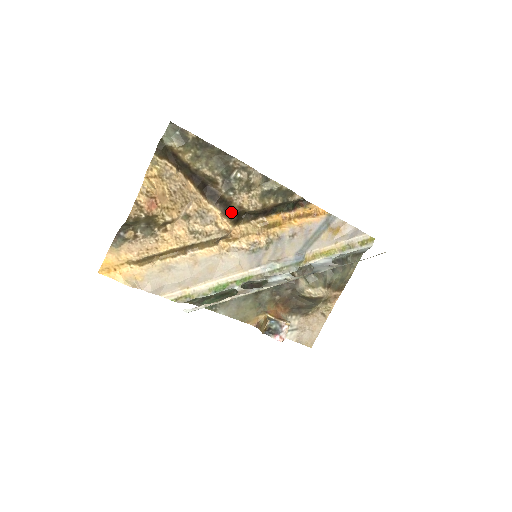
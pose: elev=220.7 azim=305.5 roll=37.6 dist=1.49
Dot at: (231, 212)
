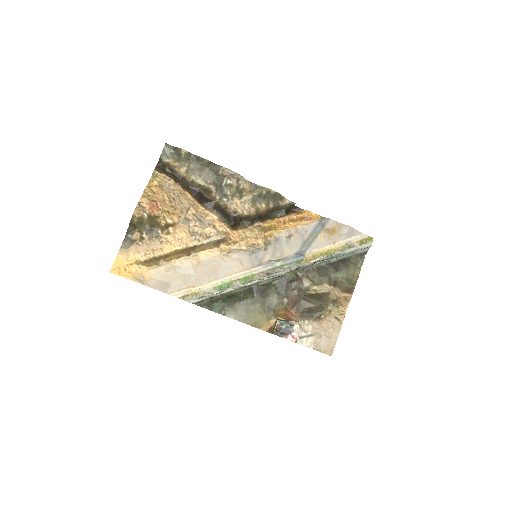
Dot at: (227, 217)
